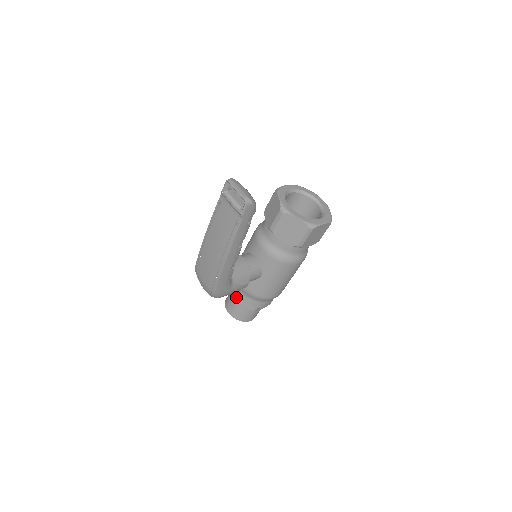
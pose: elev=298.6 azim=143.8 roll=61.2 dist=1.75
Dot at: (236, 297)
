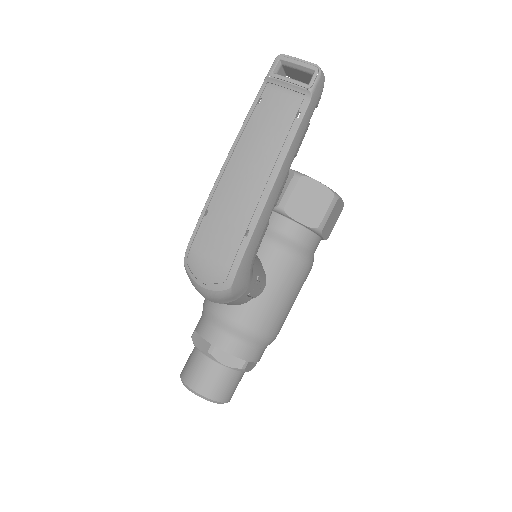
Dot at: (214, 347)
